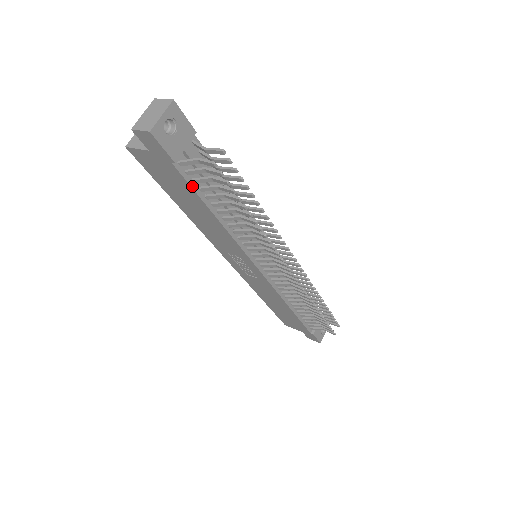
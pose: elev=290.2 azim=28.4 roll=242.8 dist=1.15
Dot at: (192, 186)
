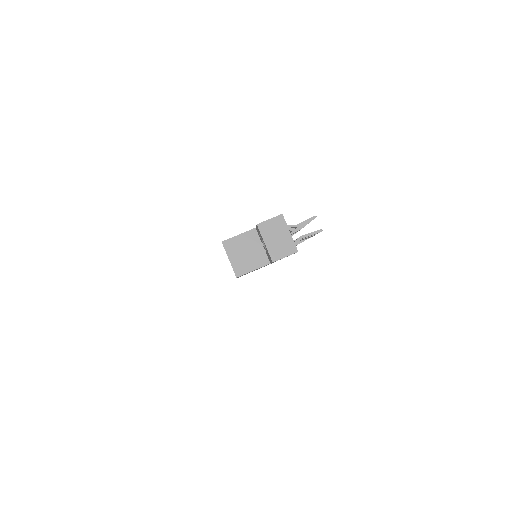
Dot at: occluded
